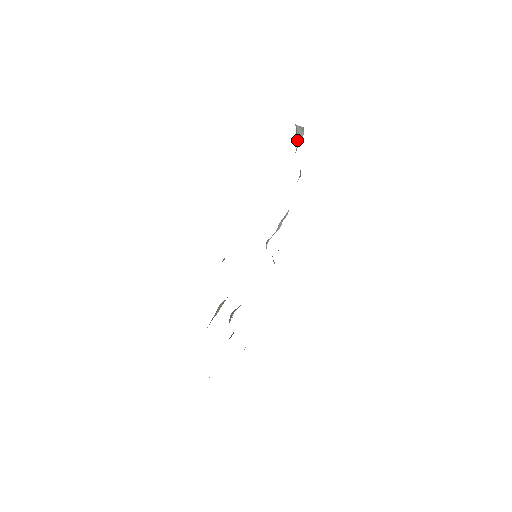
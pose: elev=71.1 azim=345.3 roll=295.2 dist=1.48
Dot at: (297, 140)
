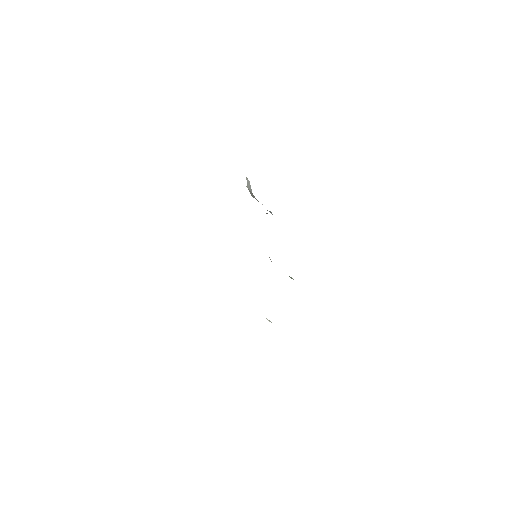
Dot at: (251, 192)
